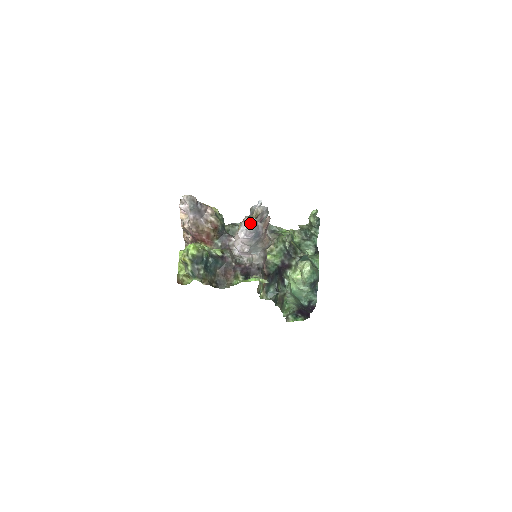
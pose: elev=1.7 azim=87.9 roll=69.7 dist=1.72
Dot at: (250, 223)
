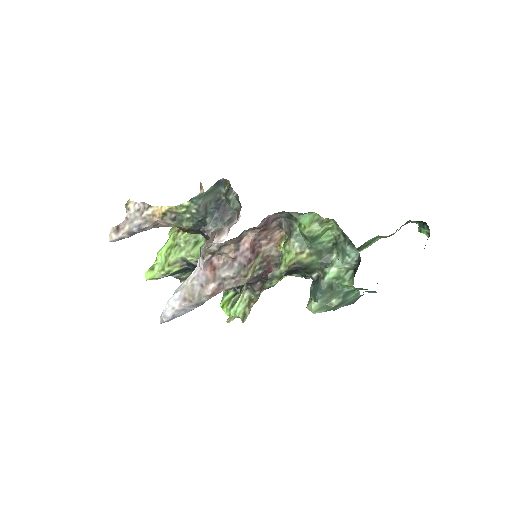
Dot at: (161, 320)
